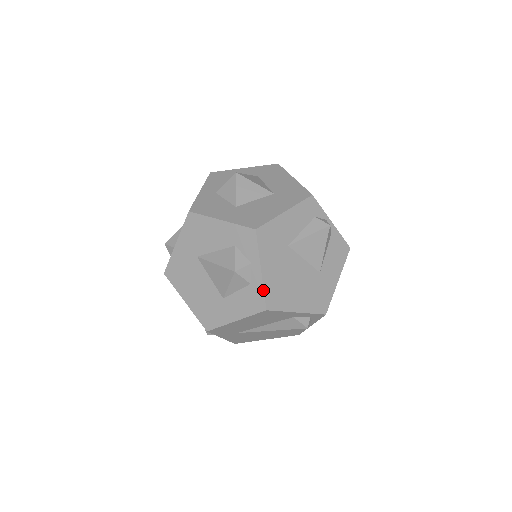
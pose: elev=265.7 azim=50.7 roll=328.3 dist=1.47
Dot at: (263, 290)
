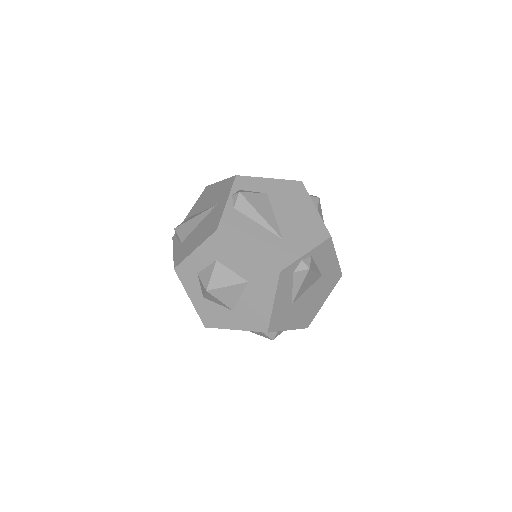
Dot at: occluded
